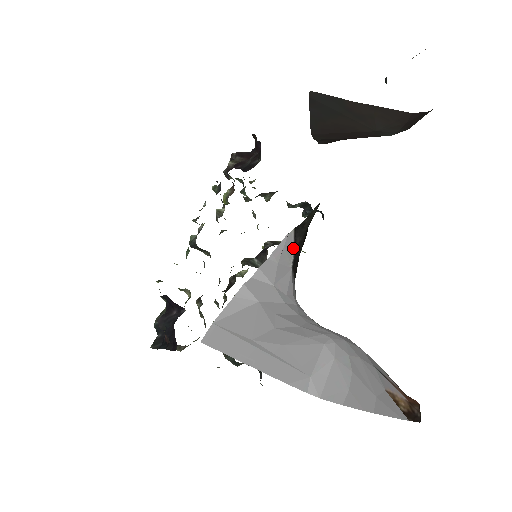
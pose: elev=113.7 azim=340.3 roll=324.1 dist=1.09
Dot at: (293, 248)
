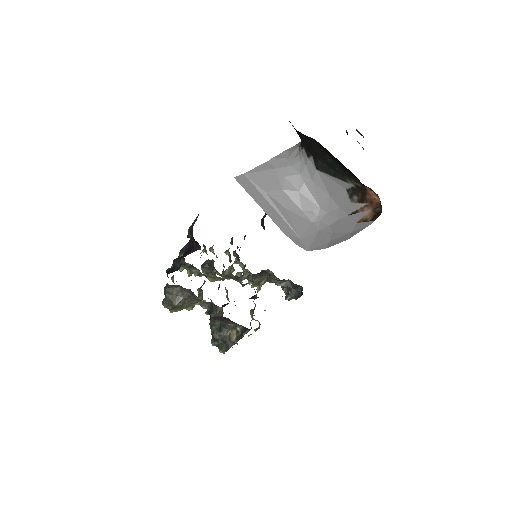
Dot at: (300, 142)
